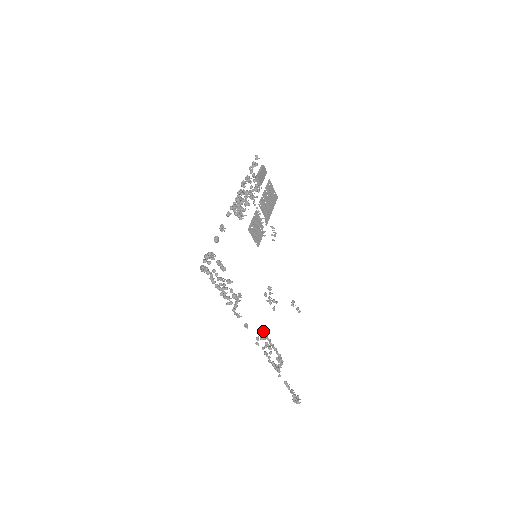
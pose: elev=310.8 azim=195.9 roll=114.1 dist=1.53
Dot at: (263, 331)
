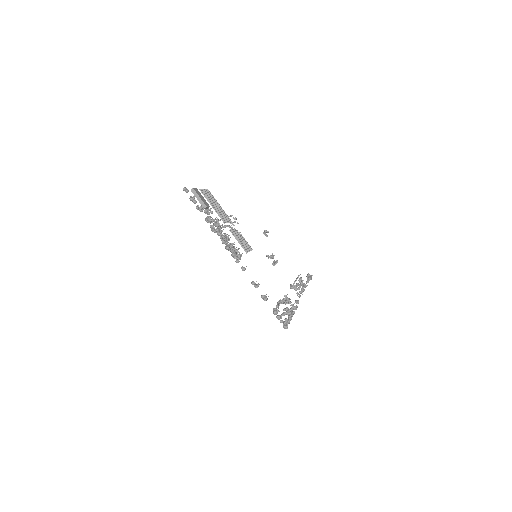
Dot at: (294, 285)
